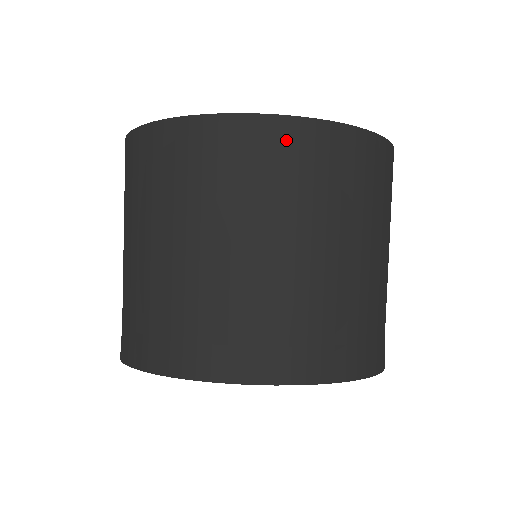
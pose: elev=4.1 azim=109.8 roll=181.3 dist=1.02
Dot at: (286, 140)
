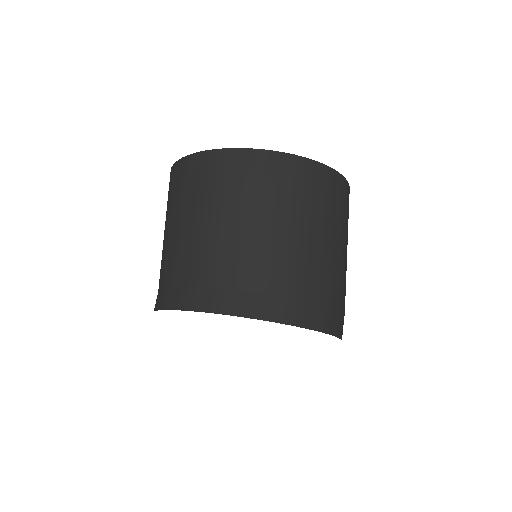
Dot at: (209, 164)
